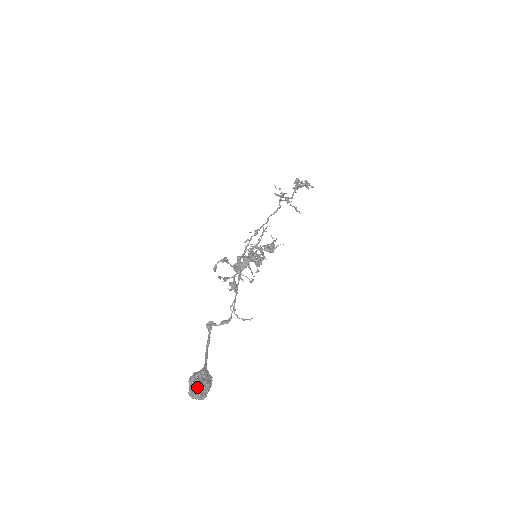
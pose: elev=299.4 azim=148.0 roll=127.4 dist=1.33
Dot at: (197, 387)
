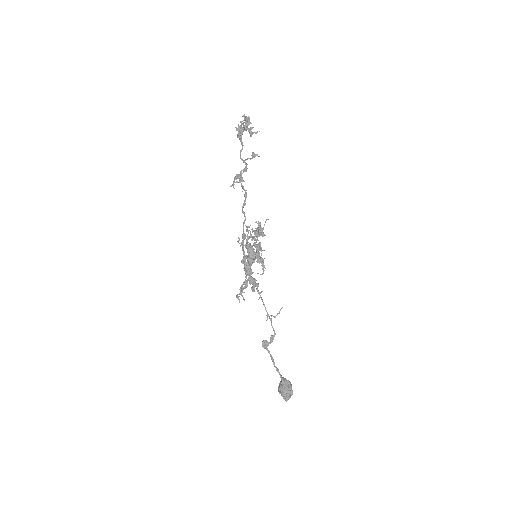
Dot at: (287, 399)
